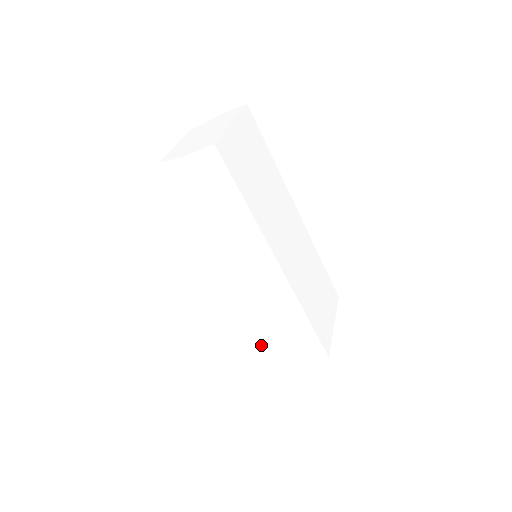
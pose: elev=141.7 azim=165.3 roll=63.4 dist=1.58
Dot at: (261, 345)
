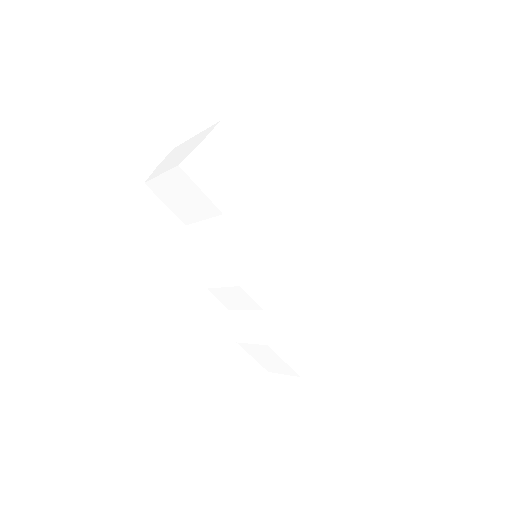
Dot at: (314, 330)
